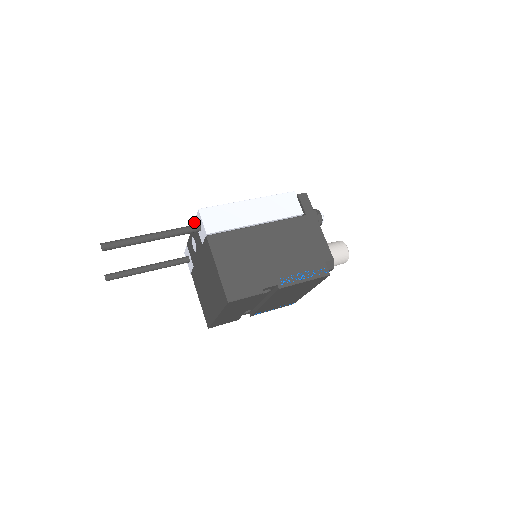
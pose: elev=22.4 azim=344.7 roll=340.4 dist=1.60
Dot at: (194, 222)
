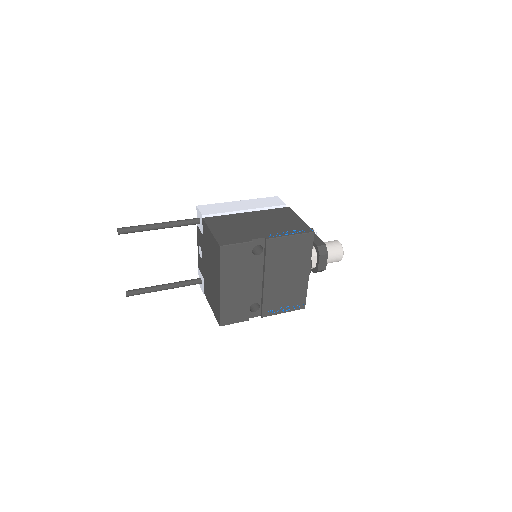
Dot at: (197, 226)
